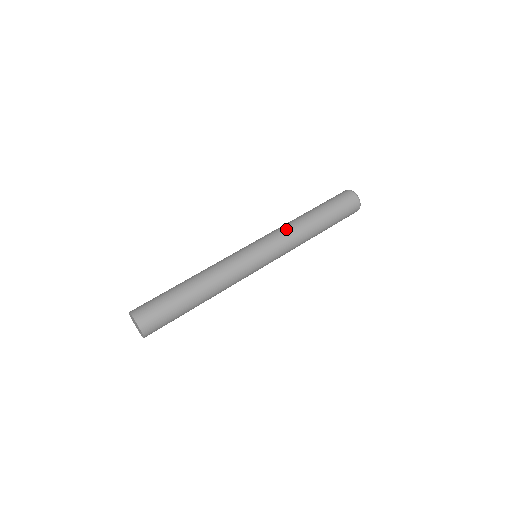
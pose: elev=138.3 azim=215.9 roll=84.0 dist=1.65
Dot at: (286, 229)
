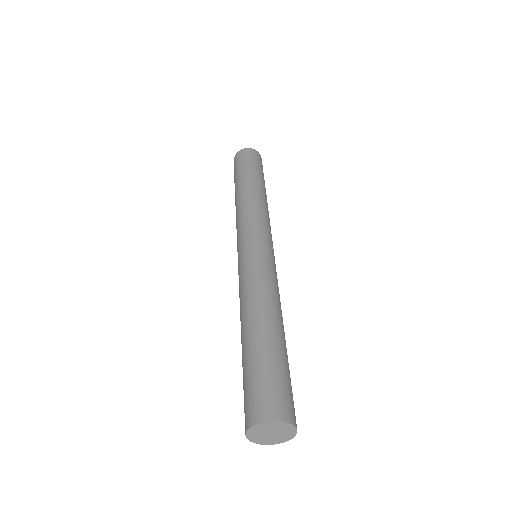
Dot at: (254, 209)
